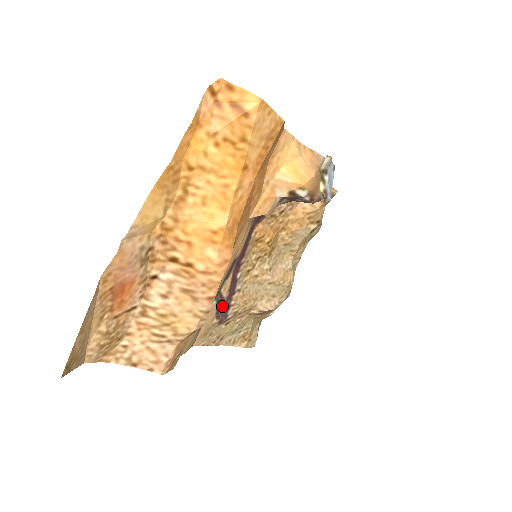
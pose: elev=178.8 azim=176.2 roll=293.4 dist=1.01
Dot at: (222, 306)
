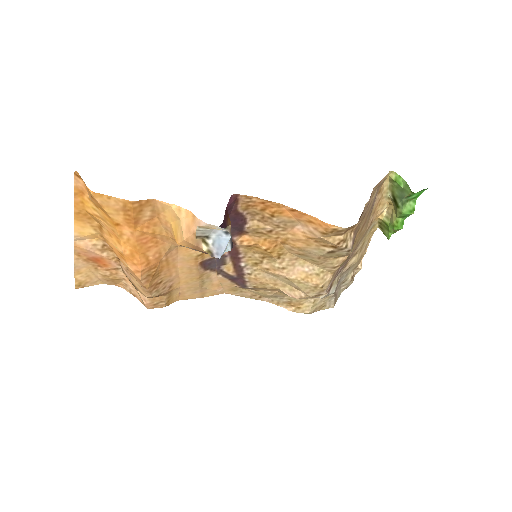
Dot at: (236, 279)
